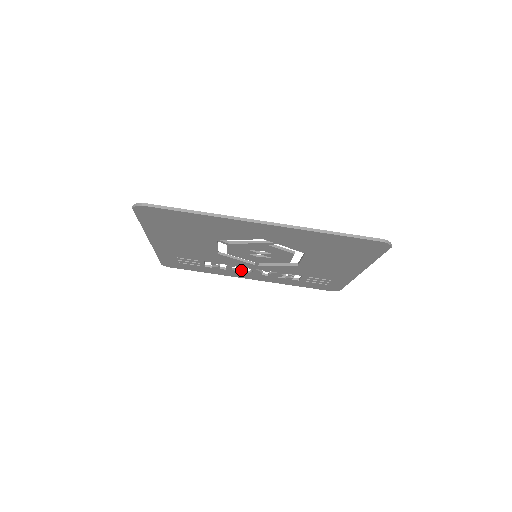
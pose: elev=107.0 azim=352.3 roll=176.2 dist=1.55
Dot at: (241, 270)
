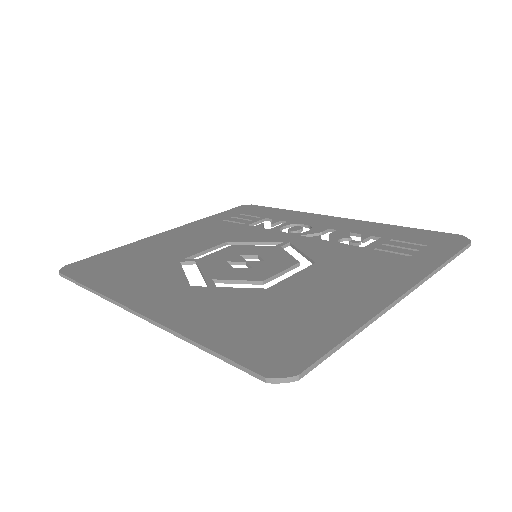
Dot at: occluded
